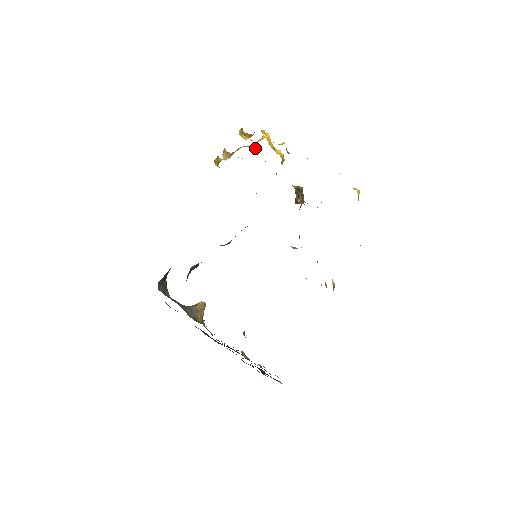
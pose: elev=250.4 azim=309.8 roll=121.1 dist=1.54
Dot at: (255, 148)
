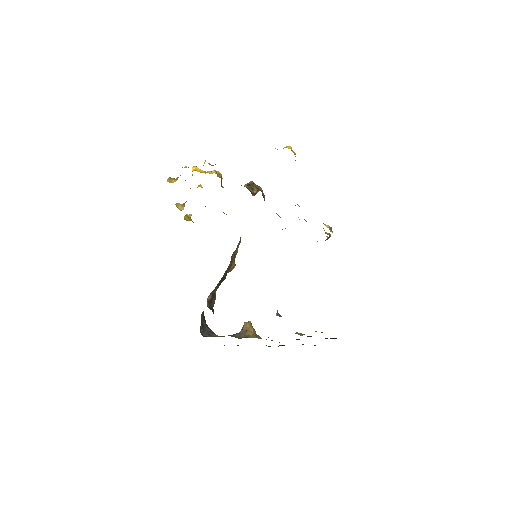
Dot at: (200, 185)
